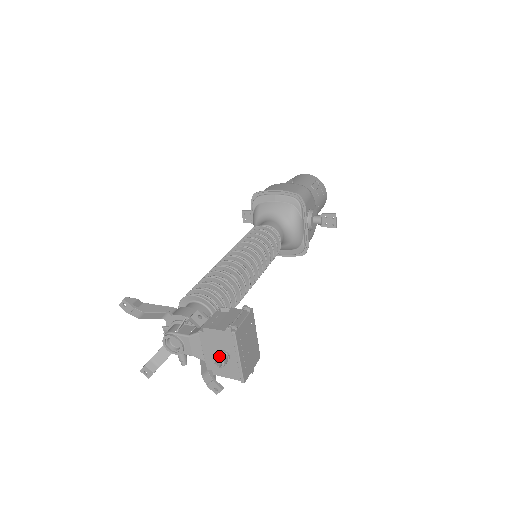
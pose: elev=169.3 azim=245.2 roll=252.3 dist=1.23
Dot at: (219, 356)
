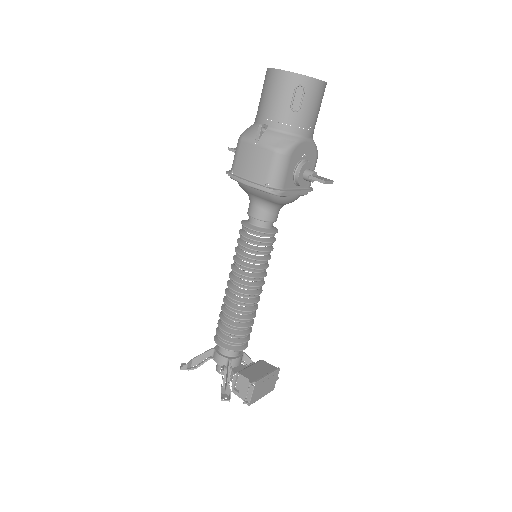
Dot at: occluded
